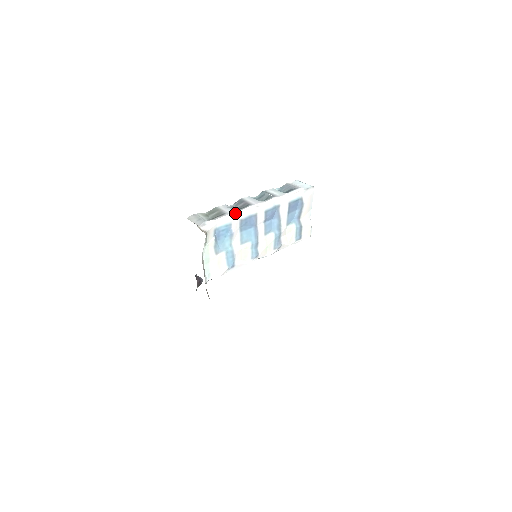
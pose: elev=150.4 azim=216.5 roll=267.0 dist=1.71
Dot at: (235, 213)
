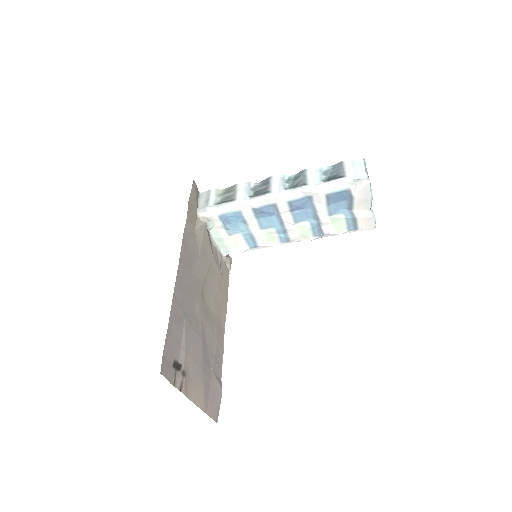
Dot at: (244, 202)
